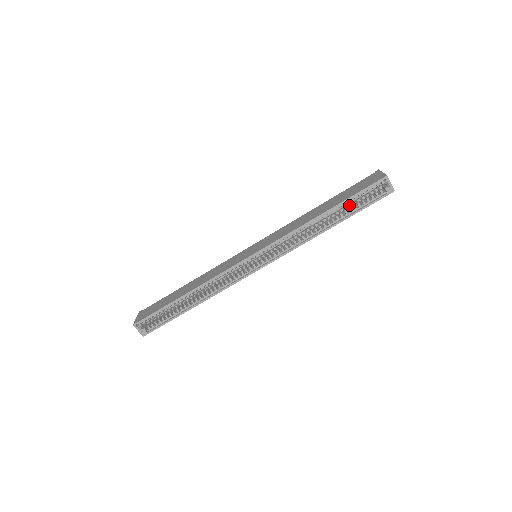
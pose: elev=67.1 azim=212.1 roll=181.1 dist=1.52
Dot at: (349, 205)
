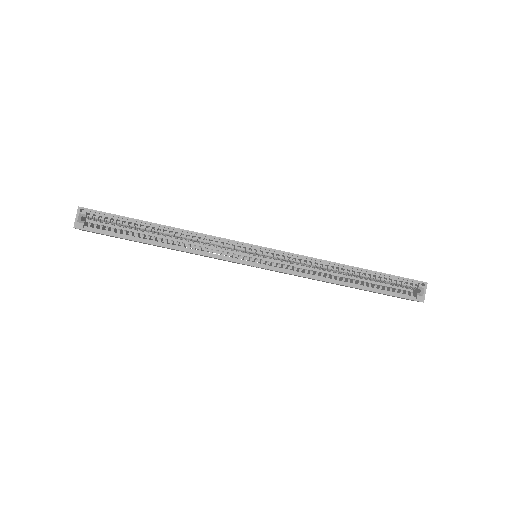
Dot at: occluded
